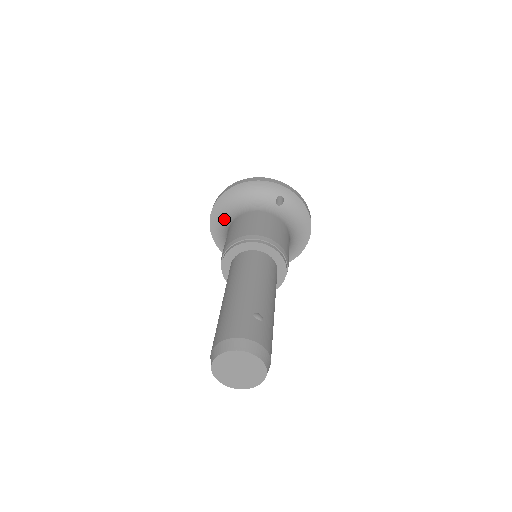
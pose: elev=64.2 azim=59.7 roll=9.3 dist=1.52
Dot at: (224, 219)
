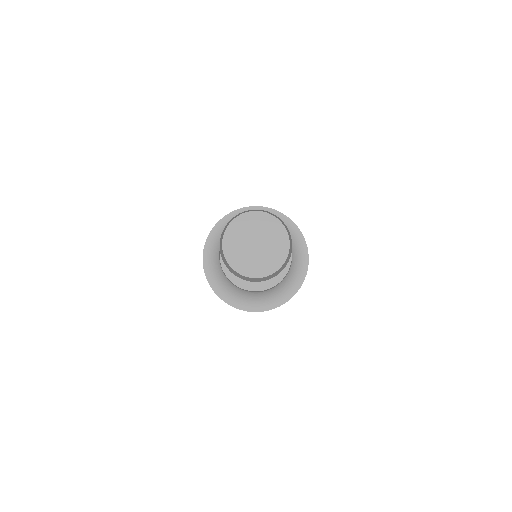
Dot at: occluded
